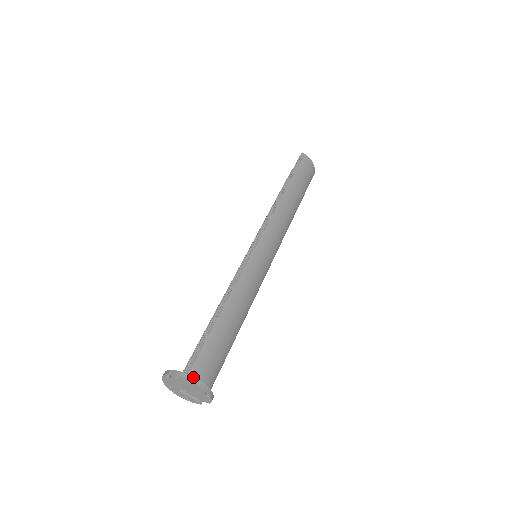
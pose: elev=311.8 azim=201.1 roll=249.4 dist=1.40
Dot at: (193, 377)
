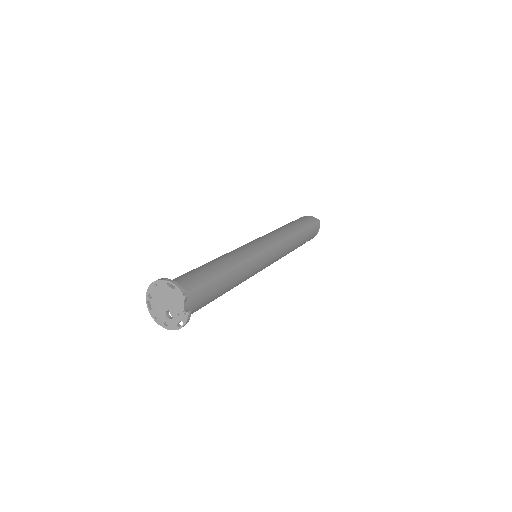
Dot at: (155, 281)
